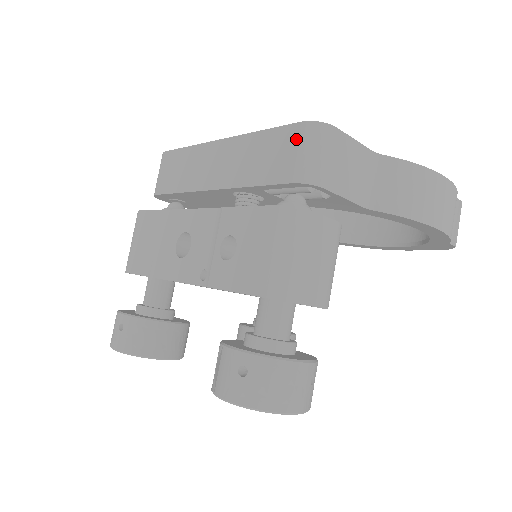
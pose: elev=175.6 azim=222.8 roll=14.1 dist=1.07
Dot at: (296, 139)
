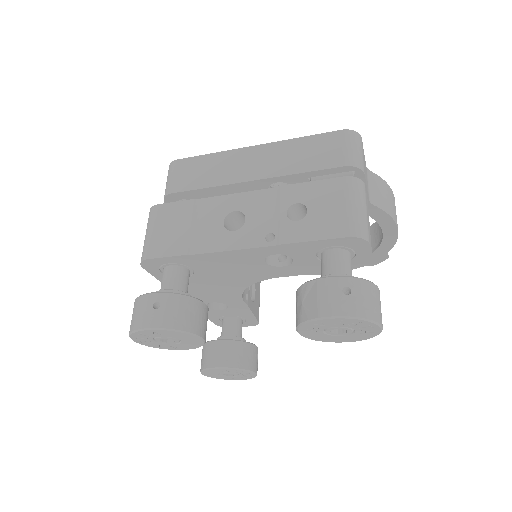
Dot at: (340, 140)
